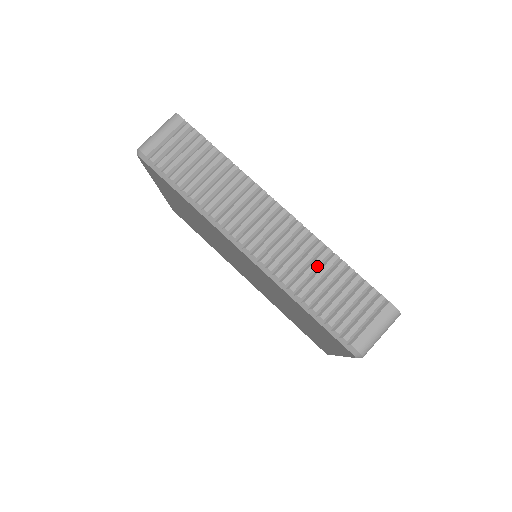
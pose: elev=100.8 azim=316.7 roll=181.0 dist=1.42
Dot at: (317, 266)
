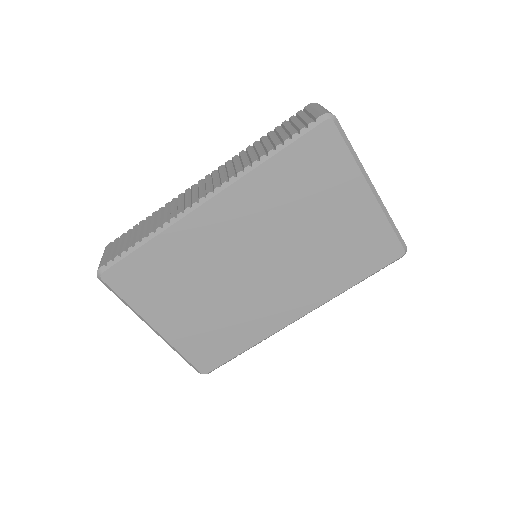
Dot at: (252, 151)
